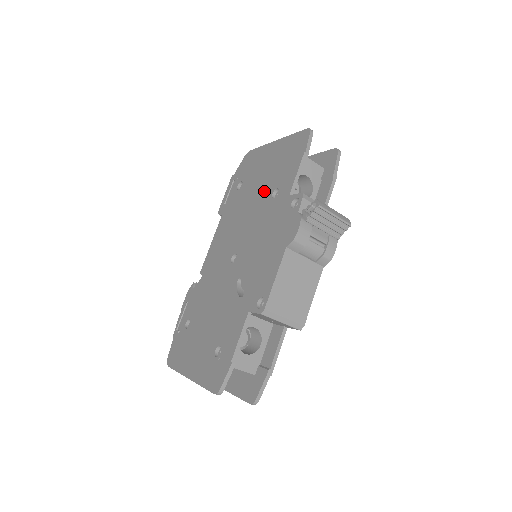
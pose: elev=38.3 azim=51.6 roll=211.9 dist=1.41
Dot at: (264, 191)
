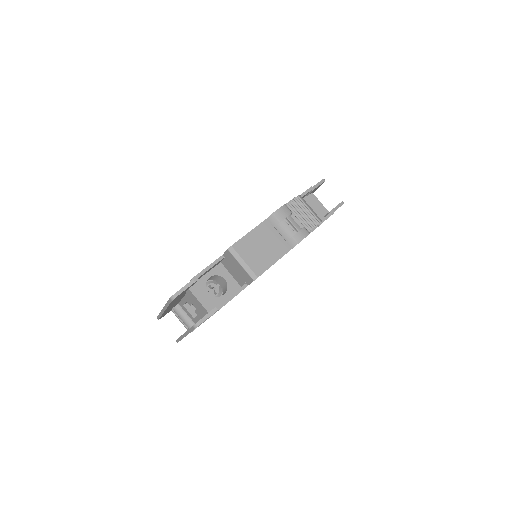
Dot at: occluded
